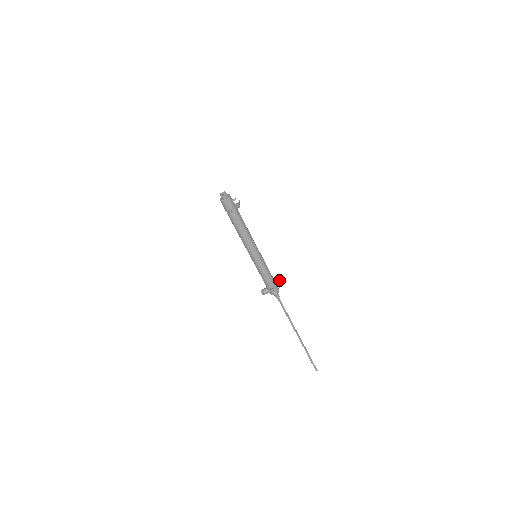
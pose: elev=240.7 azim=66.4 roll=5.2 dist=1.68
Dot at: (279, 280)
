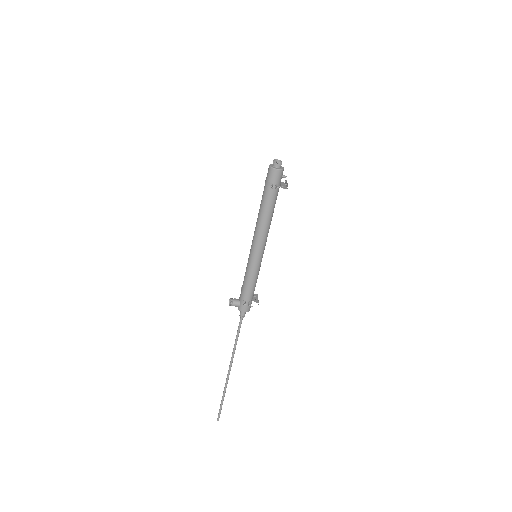
Dot at: occluded
